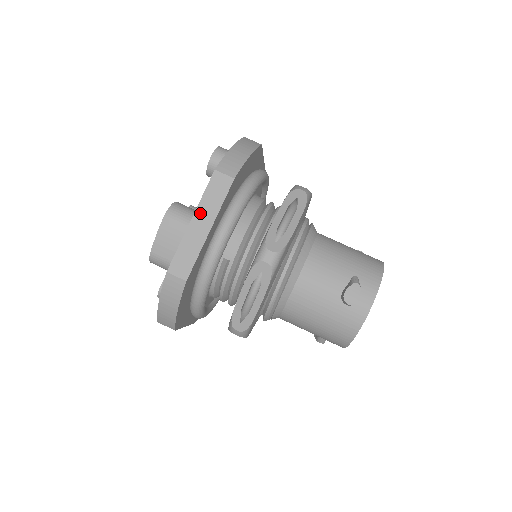
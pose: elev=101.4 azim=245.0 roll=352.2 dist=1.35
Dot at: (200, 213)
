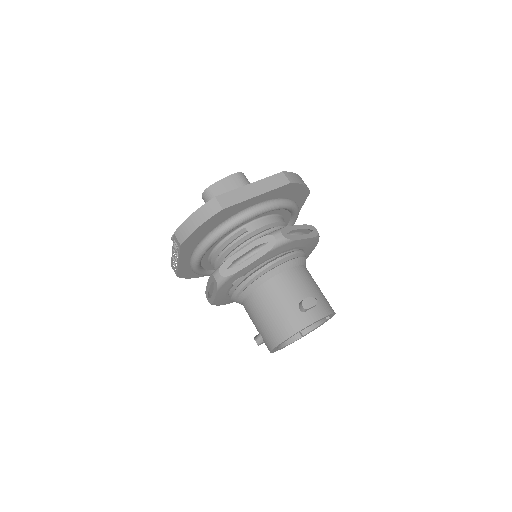
Dot at: (258, 184)
